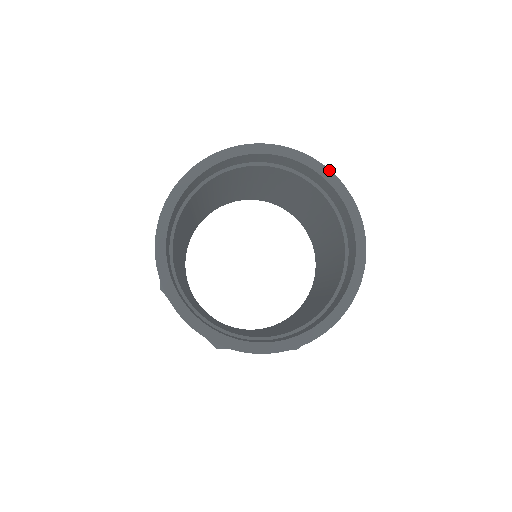
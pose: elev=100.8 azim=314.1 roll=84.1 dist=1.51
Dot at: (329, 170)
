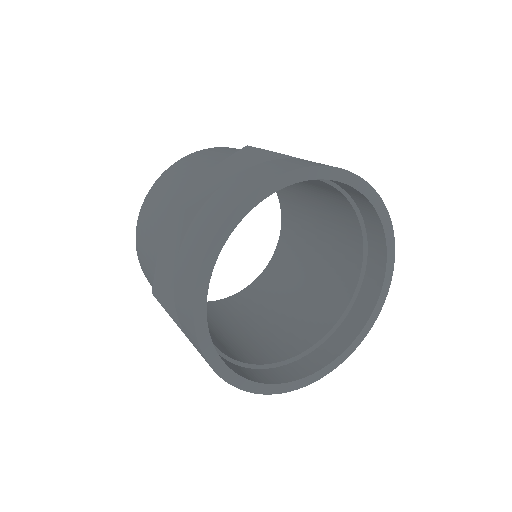
Dot at: (387, 210)
